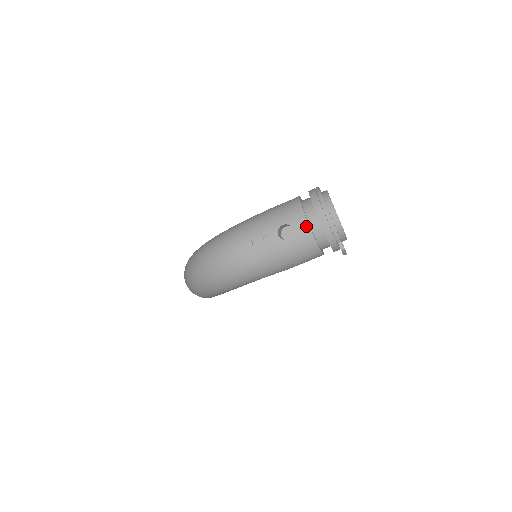
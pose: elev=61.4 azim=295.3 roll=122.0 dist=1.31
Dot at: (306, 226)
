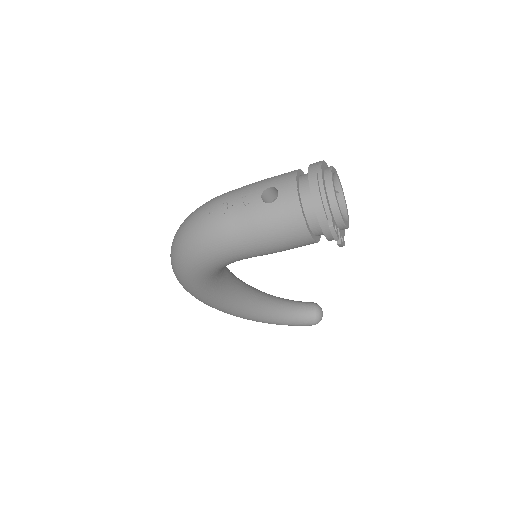
Dot at: (294, 190)
